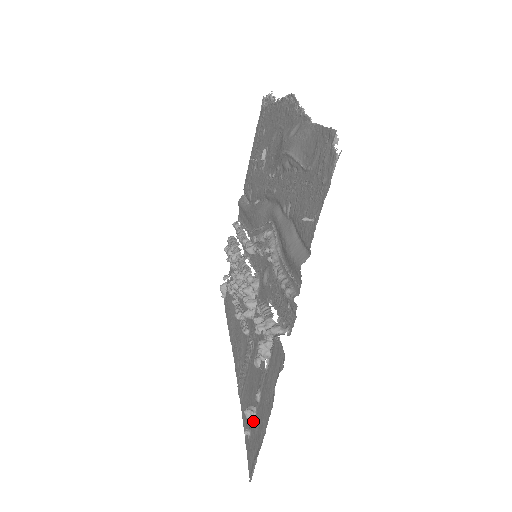
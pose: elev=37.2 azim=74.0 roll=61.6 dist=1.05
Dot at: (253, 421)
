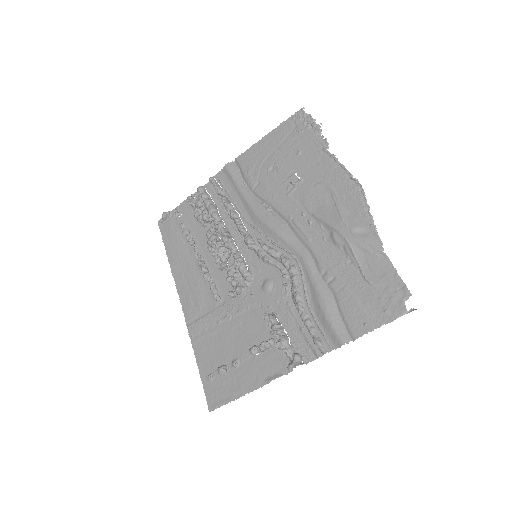
Dot at: (222, 375)
